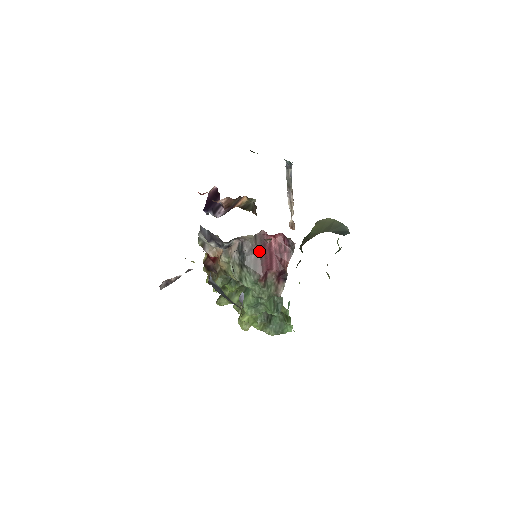
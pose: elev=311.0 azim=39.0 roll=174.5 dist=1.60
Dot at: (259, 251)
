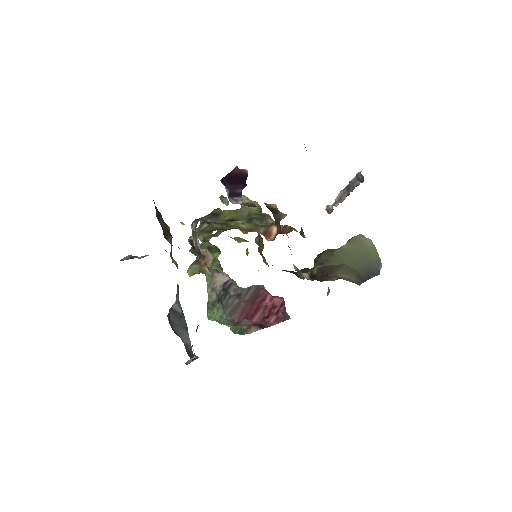
Dot at: (246, 301)
